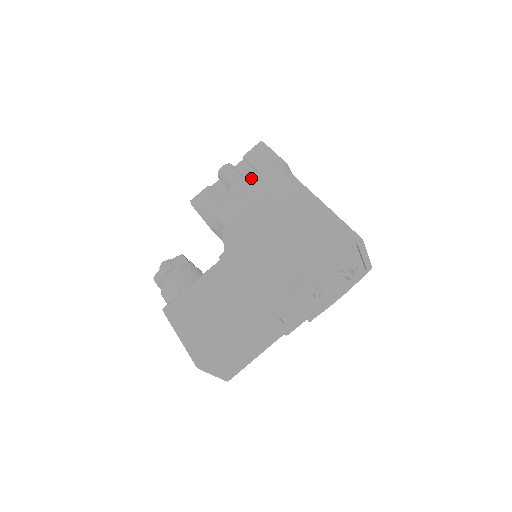
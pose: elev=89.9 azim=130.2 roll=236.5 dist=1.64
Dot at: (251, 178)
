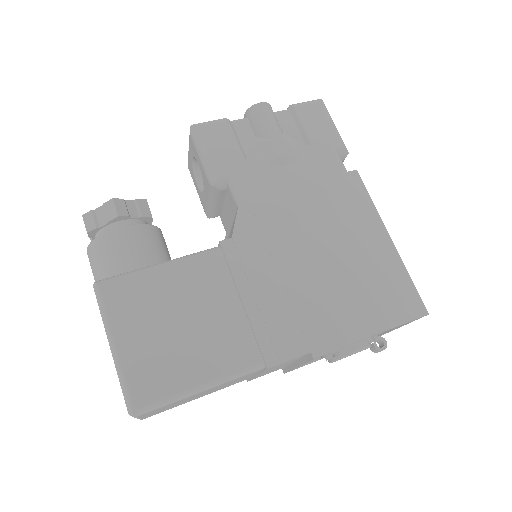
Dot at: (297, 145)
